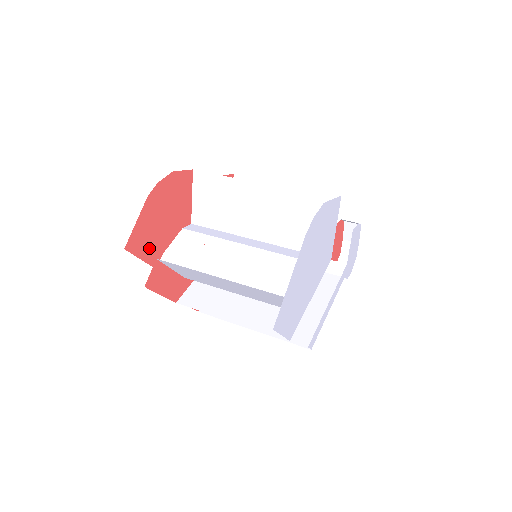
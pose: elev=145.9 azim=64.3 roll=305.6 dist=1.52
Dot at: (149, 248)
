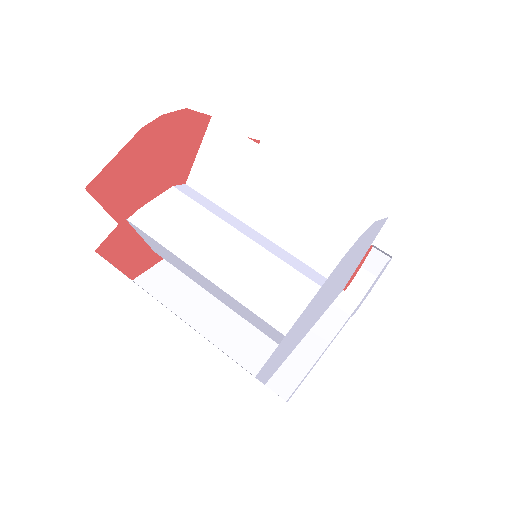
Dot at: (120, 197)
